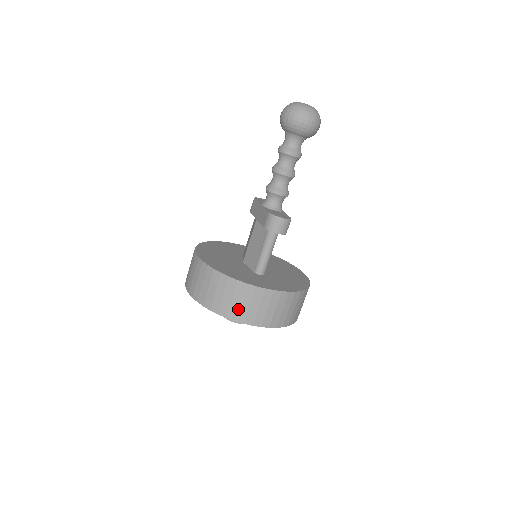
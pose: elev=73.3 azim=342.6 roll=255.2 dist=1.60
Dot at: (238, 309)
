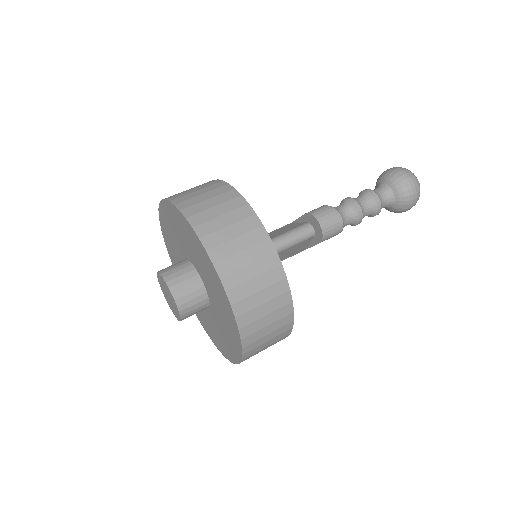
Dot at: (218, 230)
